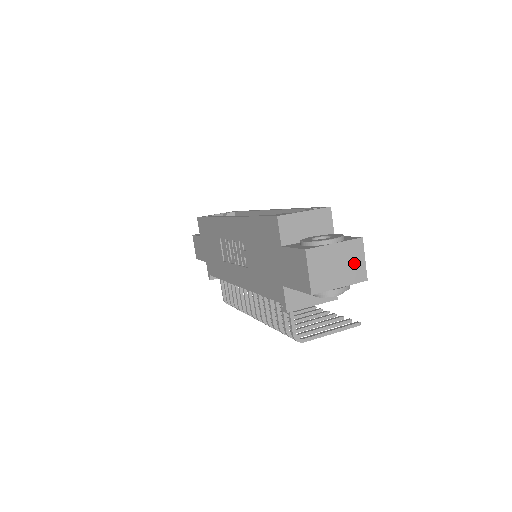
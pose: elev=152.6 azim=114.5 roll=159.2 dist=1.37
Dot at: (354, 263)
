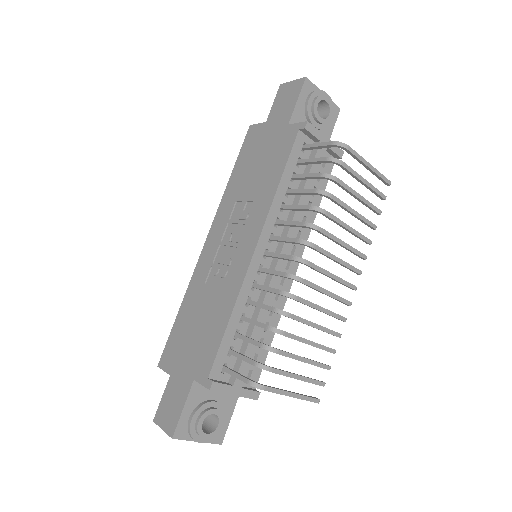
Dot at: occluded
